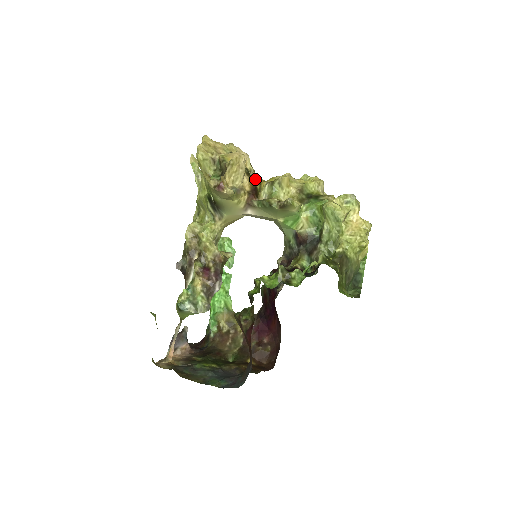
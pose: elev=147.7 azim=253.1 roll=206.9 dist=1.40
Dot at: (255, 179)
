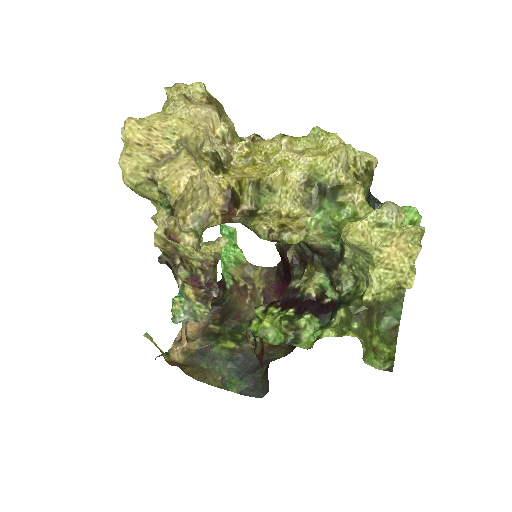
Dot at: (234, 144)
